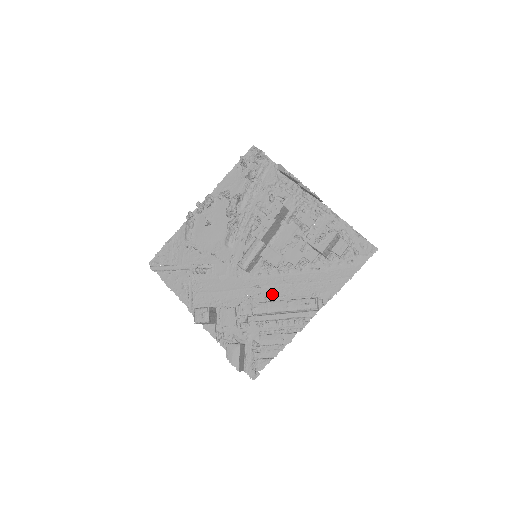
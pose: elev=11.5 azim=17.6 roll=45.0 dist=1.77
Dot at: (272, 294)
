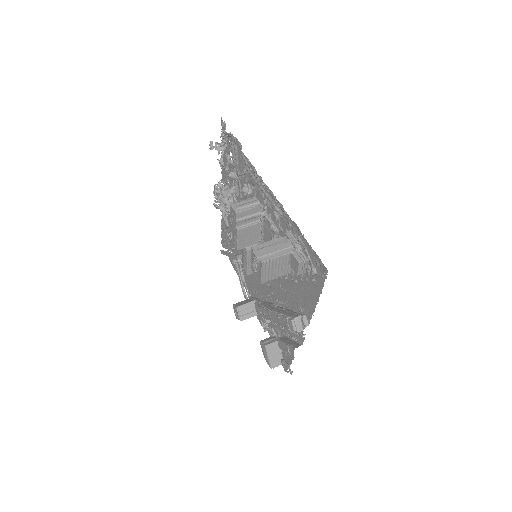
Dot at: (278, 297)
